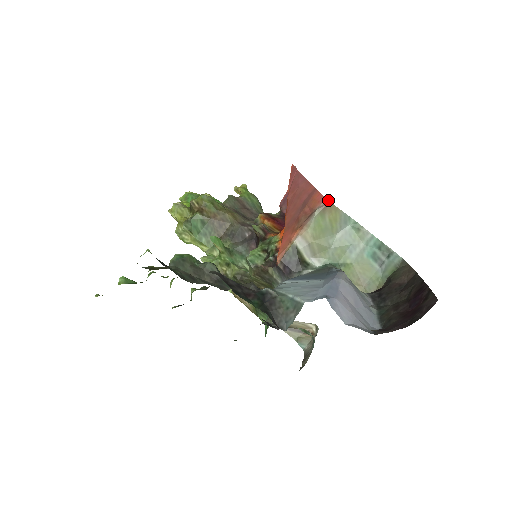
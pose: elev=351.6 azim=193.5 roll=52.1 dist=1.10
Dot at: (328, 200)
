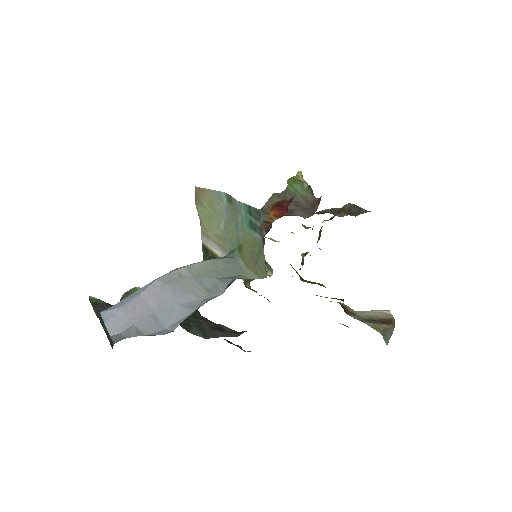
Dot at: (195, 186)
